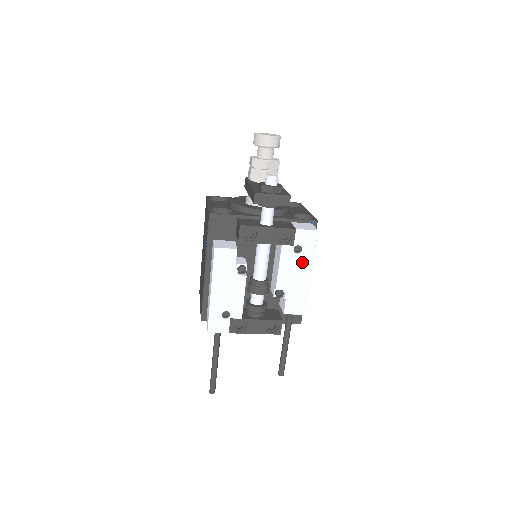
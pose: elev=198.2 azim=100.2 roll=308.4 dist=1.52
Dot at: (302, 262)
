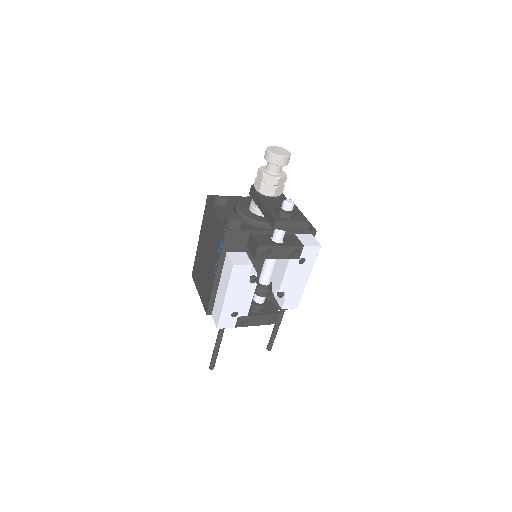
Dot at: (304, 270)
